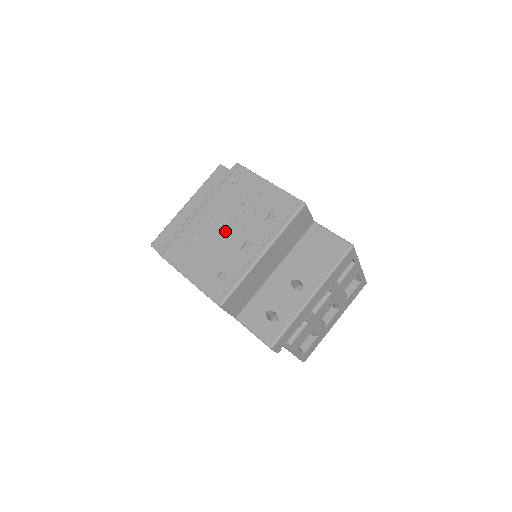
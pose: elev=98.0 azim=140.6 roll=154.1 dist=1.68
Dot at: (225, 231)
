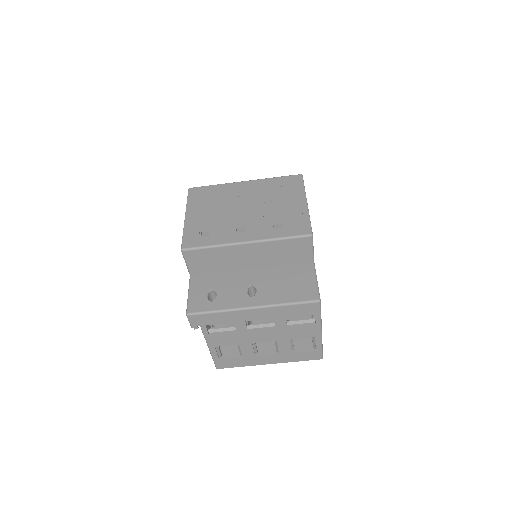
Dot at: (242, 208)
